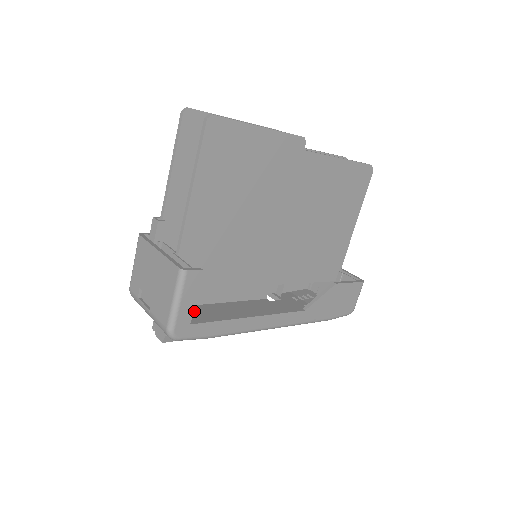
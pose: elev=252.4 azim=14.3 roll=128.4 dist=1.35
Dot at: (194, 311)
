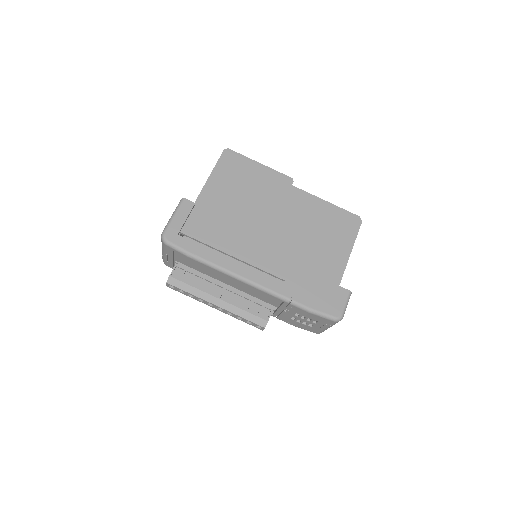
Dot at: (195, 267)
